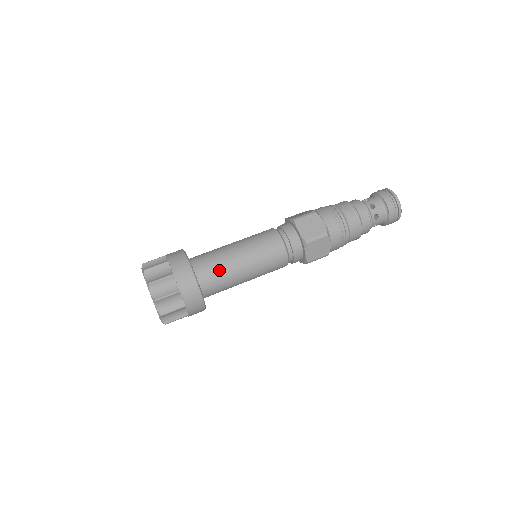
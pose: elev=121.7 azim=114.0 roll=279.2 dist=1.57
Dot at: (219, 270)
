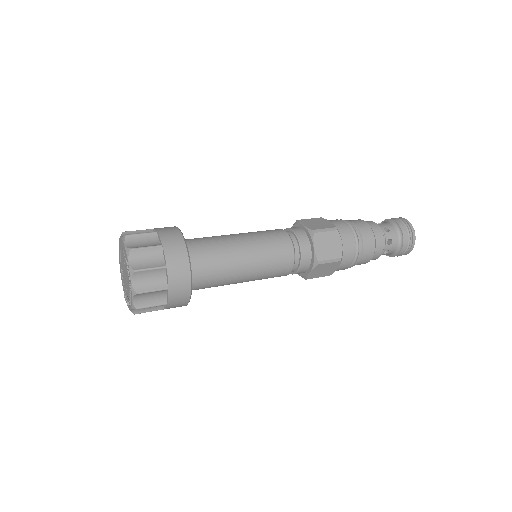
Dot at: occluded
